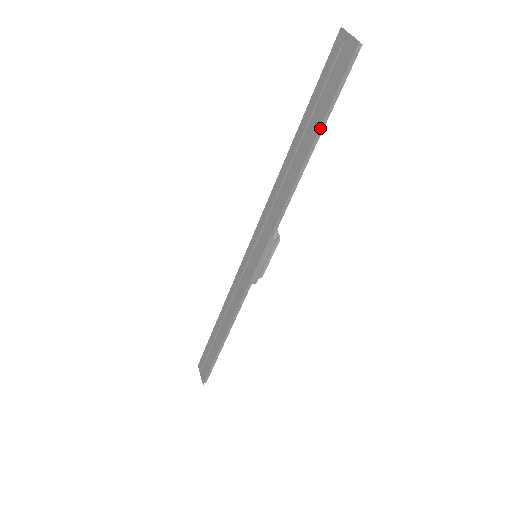
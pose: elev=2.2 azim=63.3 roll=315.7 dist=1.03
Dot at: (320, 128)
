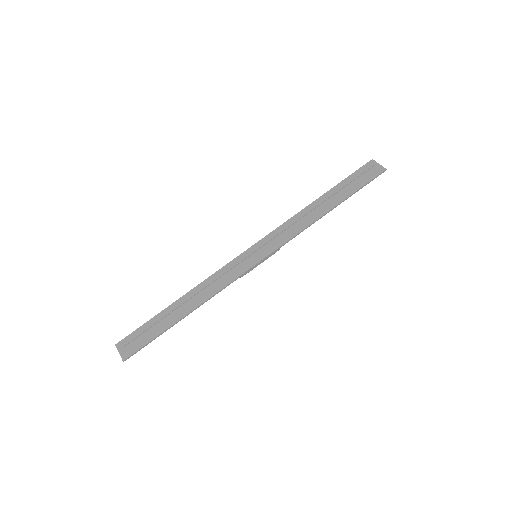
Dot at: (349, 196)
